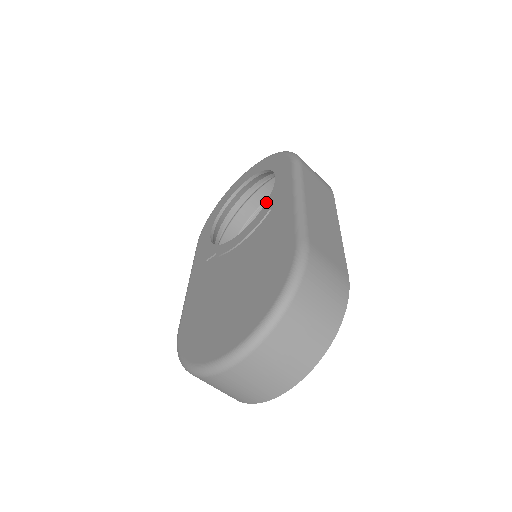
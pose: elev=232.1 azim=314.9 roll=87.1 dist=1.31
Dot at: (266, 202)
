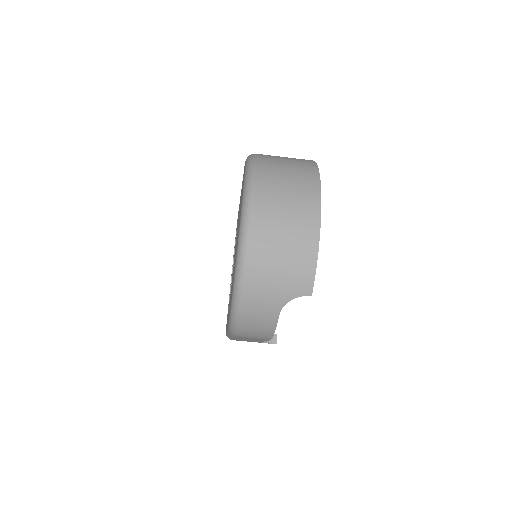
Dot at: occluded
